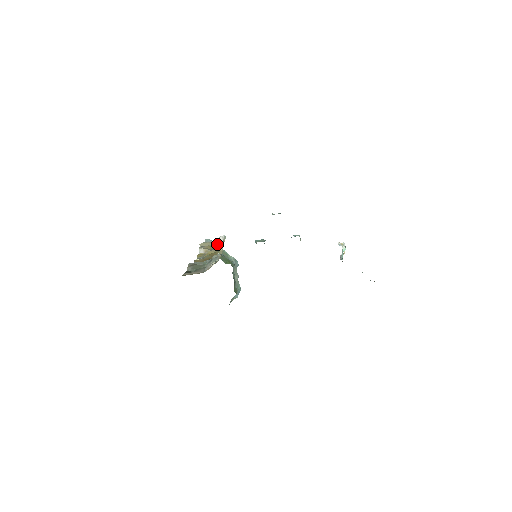
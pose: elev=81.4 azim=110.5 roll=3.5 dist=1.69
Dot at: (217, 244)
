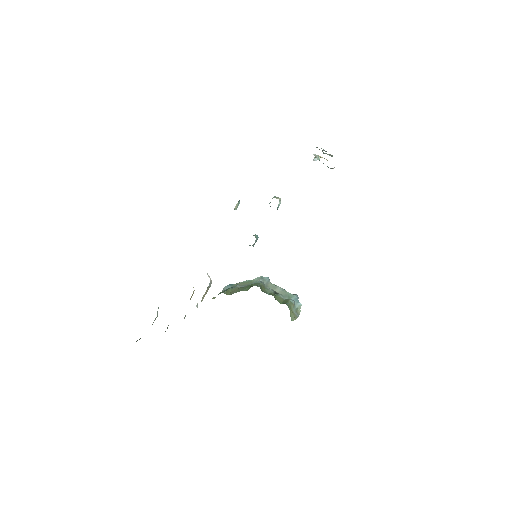
Dot at: occluded
